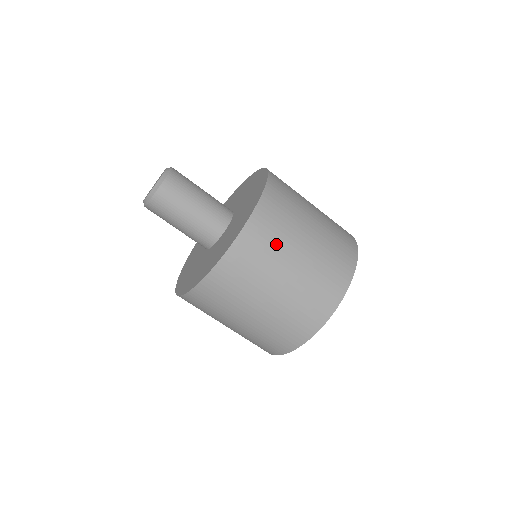
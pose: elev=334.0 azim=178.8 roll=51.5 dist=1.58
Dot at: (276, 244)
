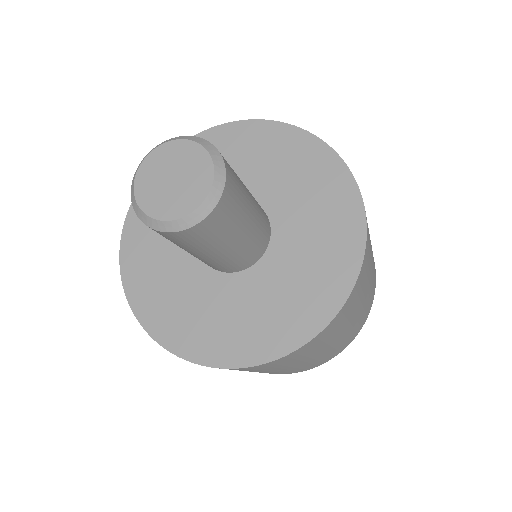
Dot at: occluded
